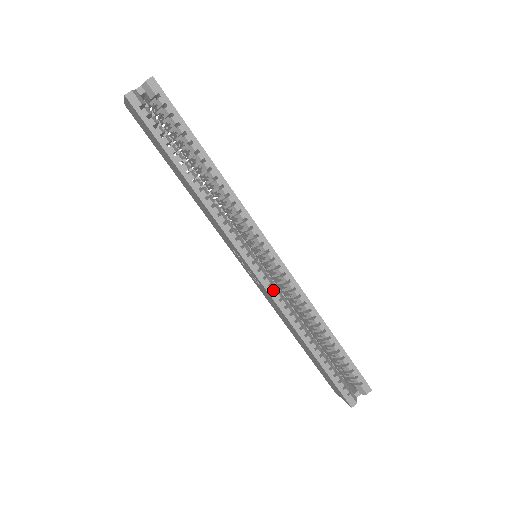
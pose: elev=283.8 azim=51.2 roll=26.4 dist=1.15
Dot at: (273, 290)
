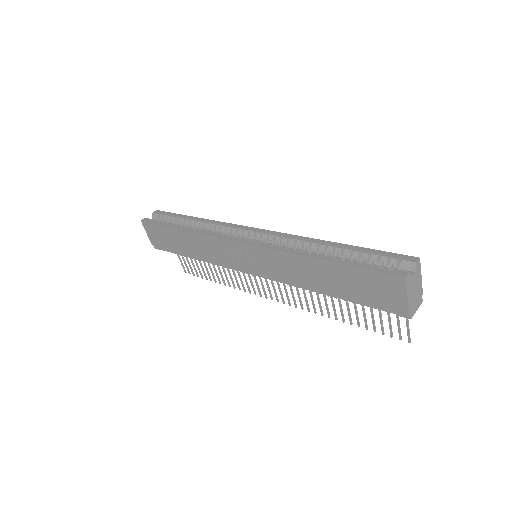
Dot at: (263, 243)
